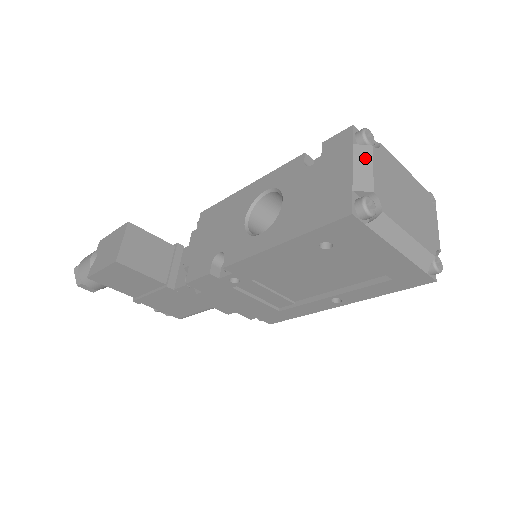
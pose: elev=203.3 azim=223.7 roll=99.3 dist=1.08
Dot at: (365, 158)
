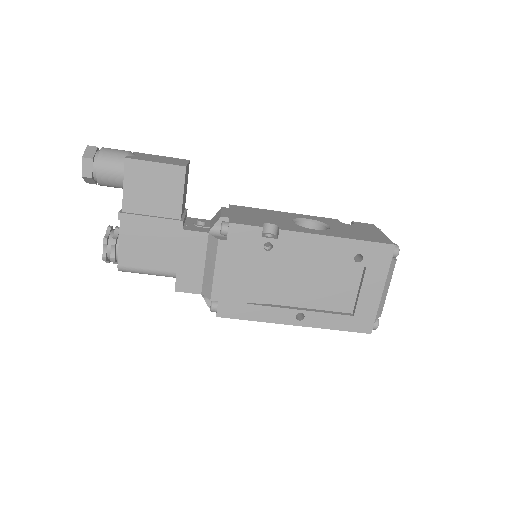
Dot at: occluded
